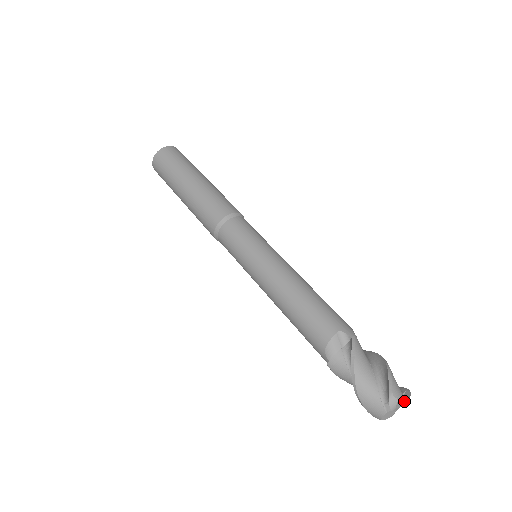
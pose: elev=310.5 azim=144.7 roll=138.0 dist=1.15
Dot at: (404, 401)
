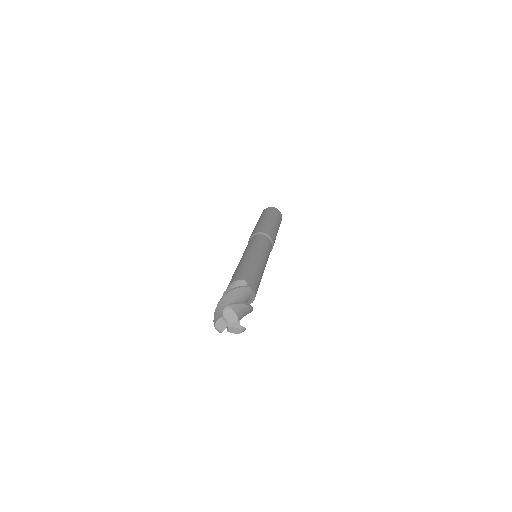
Dot at: (236, 325)
